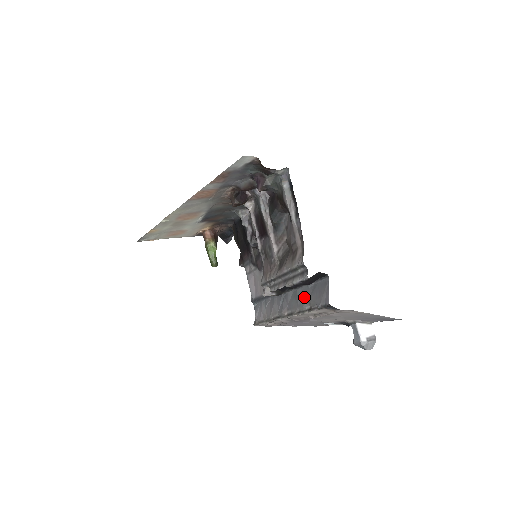
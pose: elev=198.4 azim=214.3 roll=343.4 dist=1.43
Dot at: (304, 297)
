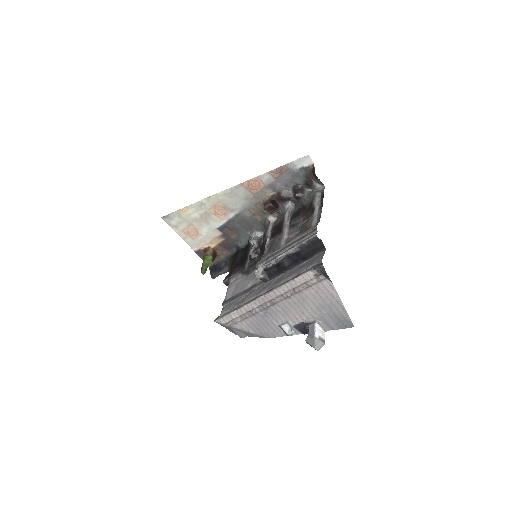
Dot at: (293, 272)
